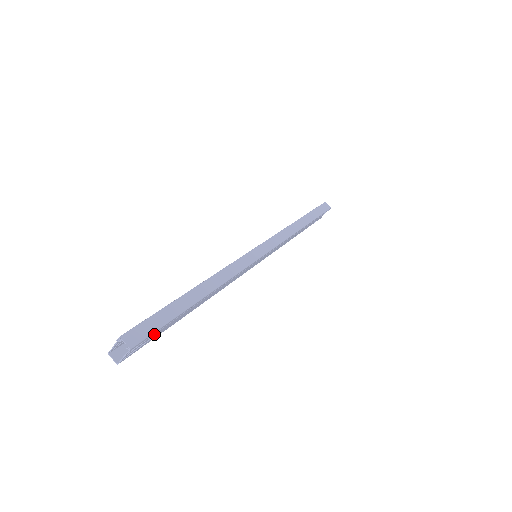
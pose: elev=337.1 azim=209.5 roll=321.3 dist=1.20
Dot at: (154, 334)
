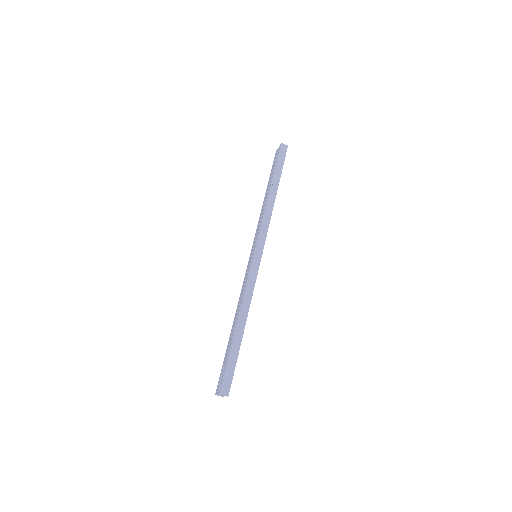
Dot at: occluded
